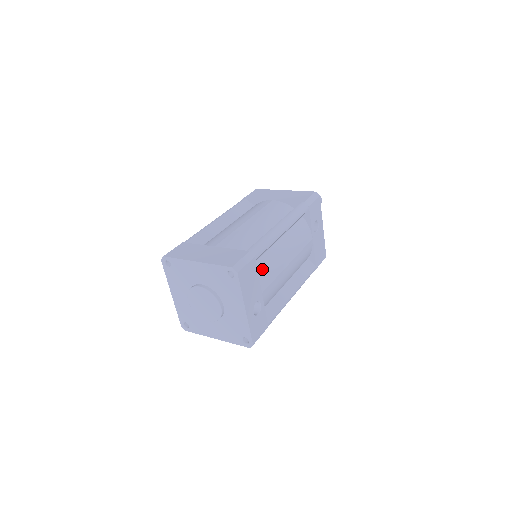
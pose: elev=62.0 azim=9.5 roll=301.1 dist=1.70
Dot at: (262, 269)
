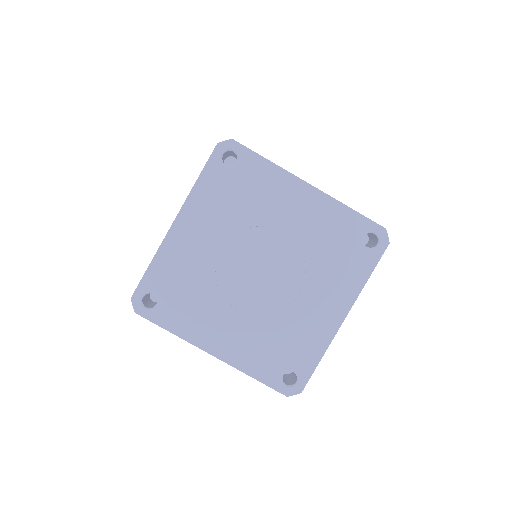
Dot at: occluded
